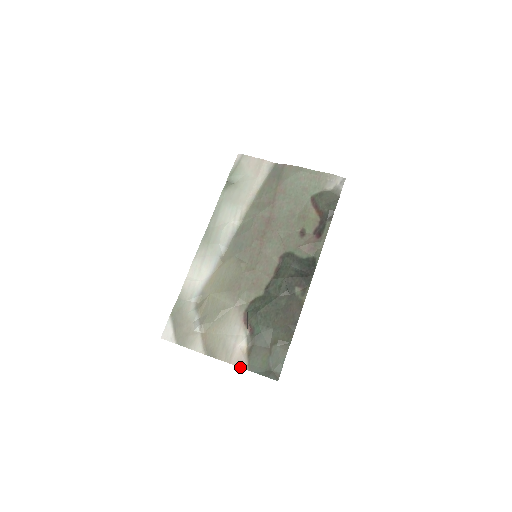
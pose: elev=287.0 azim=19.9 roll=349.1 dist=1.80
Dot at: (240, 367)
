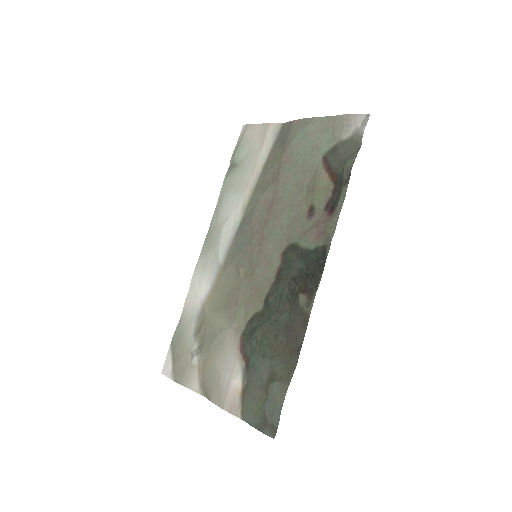
Dot at: (233, 414)
